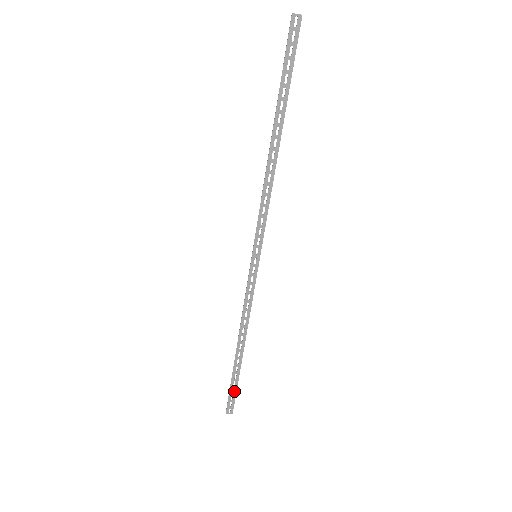
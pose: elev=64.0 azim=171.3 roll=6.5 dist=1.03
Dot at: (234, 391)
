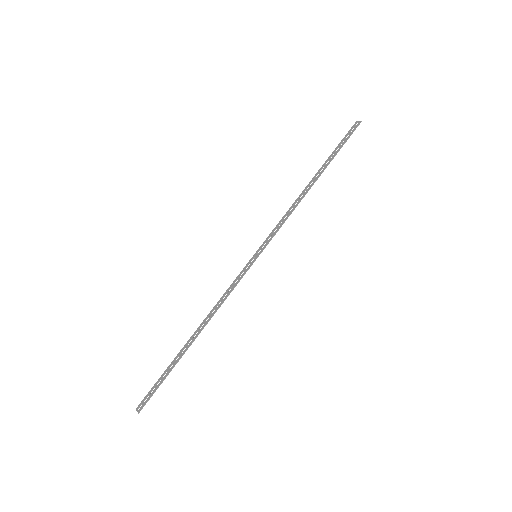
Dot at: (159, 384)
